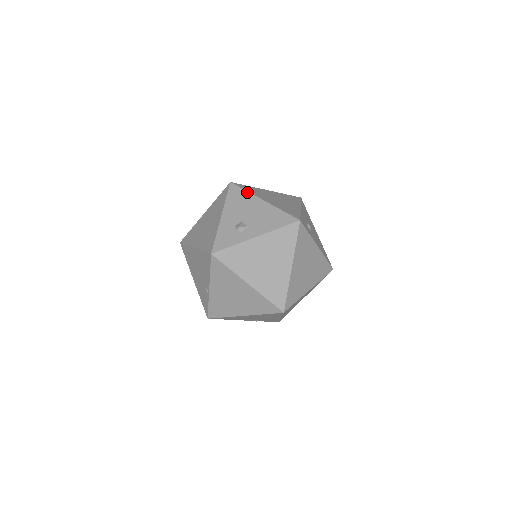
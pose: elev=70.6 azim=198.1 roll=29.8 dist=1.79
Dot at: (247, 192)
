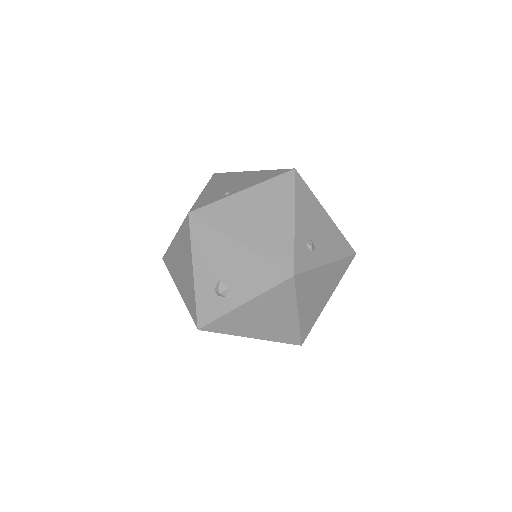
Dot at: (214, 230)
